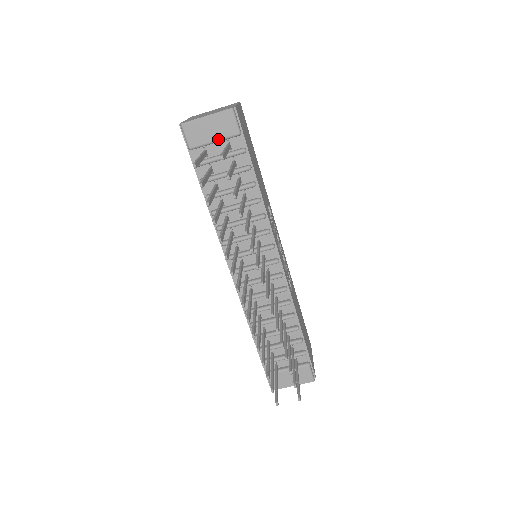
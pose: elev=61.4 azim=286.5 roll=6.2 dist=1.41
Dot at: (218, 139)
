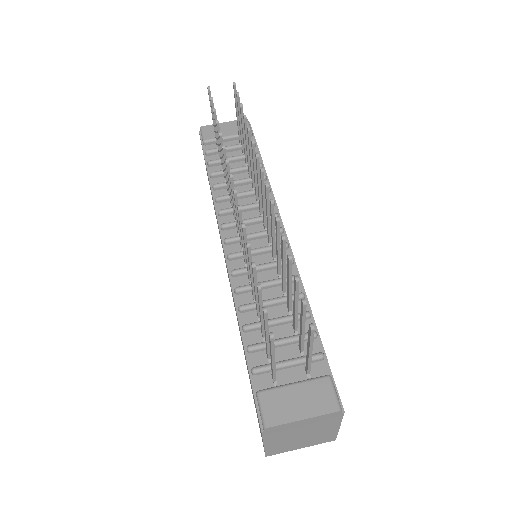
Dot at: (231, 135)
